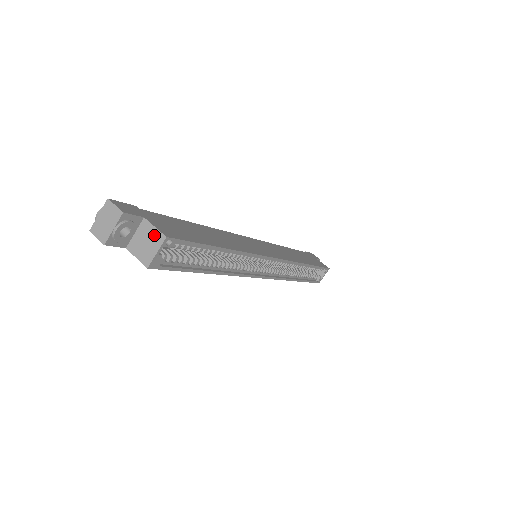
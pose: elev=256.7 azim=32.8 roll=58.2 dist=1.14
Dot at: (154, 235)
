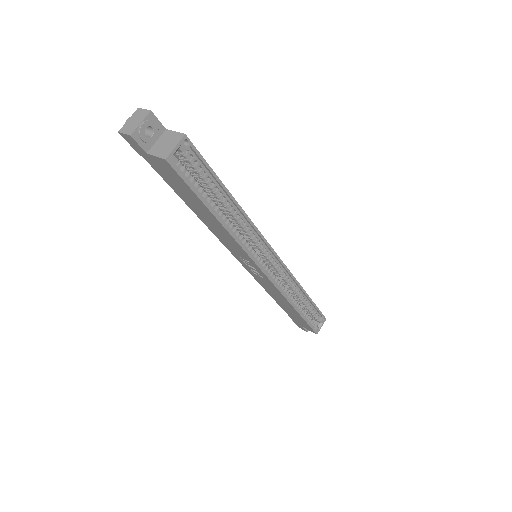
Dot at: (174, 136)
